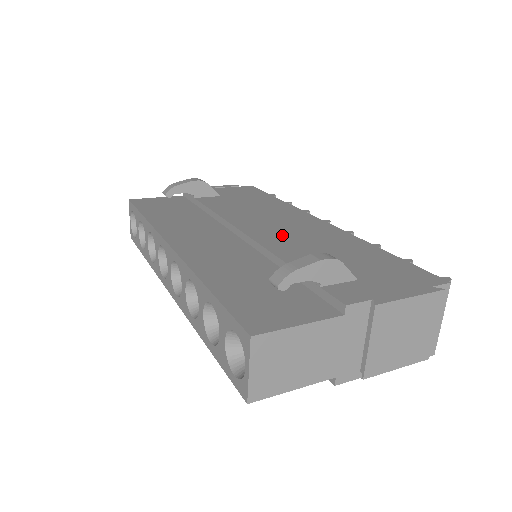
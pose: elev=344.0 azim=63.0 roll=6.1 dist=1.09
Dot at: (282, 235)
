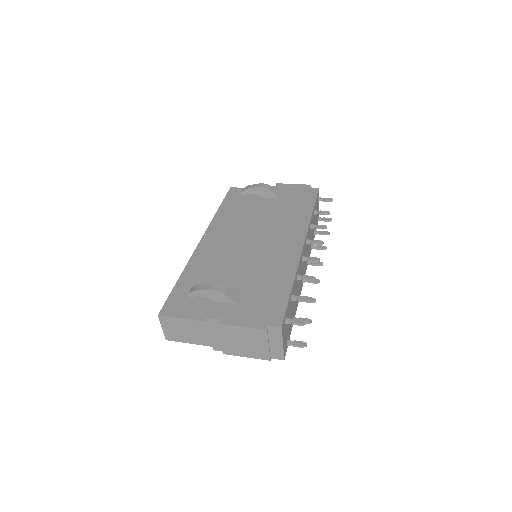
Dot at: (256, 253)
